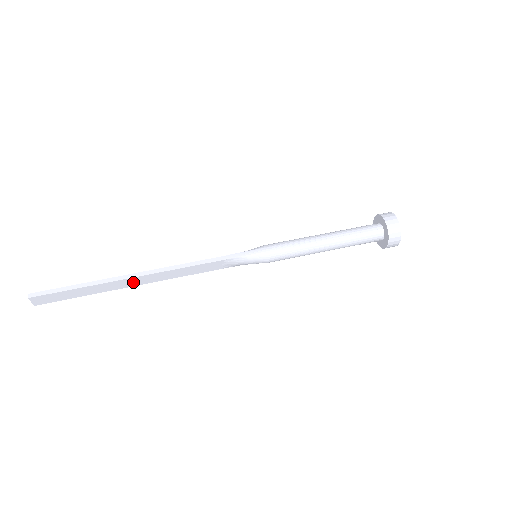
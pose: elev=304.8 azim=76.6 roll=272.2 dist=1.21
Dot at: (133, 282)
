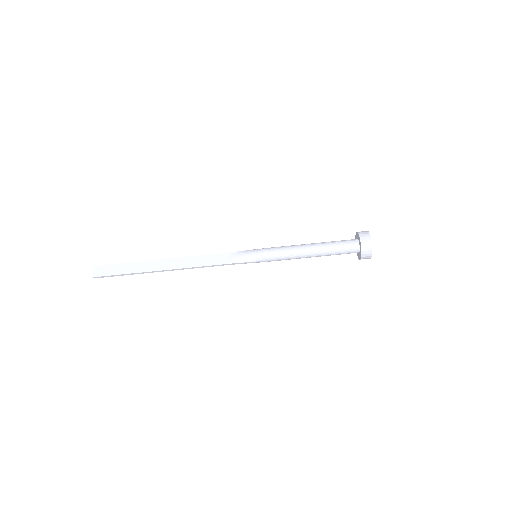
Dot at: (164, 265)
